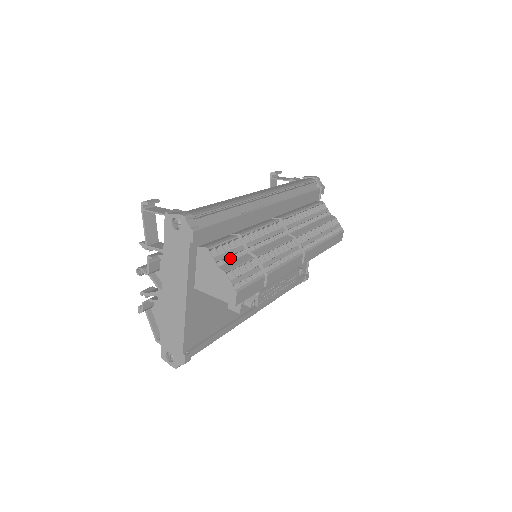
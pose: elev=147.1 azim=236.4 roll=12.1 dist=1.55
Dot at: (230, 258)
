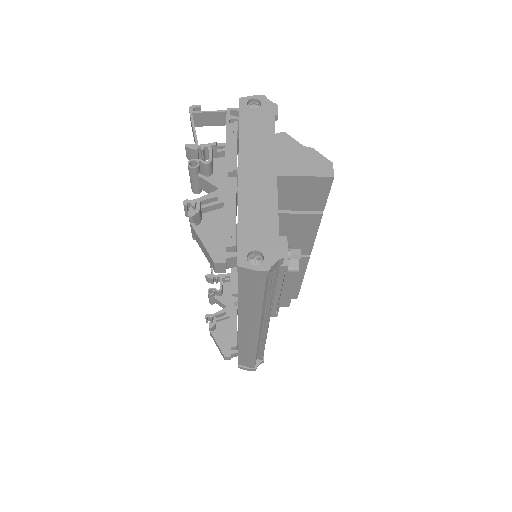
Dot at: occluded
